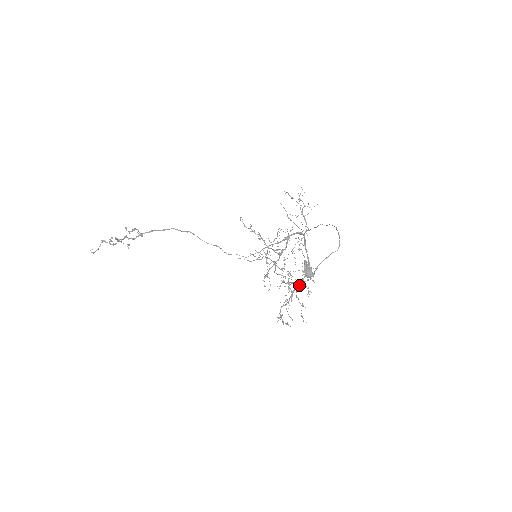
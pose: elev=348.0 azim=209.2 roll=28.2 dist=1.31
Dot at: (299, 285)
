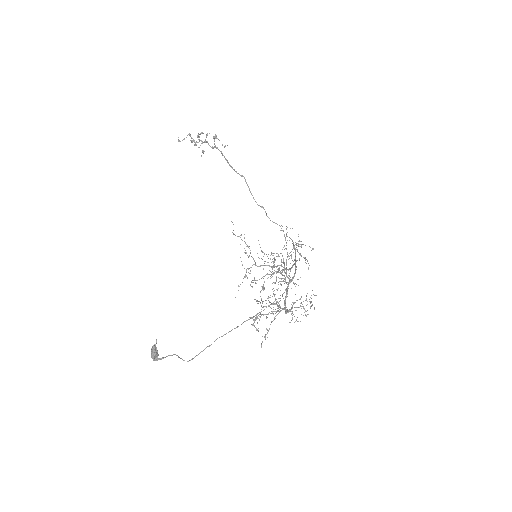
Dot at: occluded
